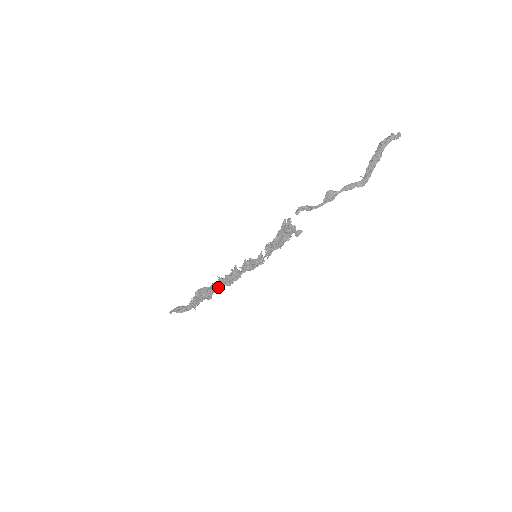
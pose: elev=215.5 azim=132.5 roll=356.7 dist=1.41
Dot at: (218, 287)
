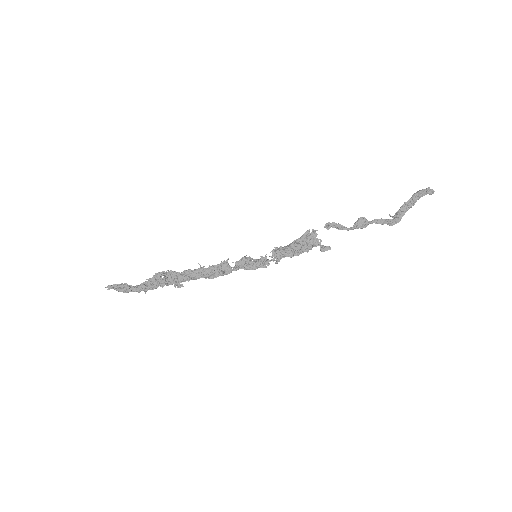
Dot at: (194, 276)
